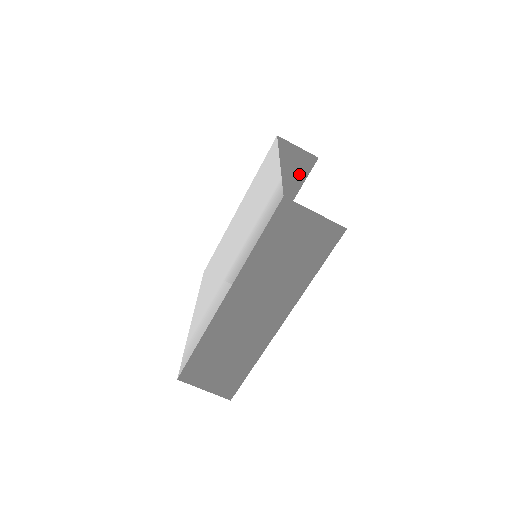
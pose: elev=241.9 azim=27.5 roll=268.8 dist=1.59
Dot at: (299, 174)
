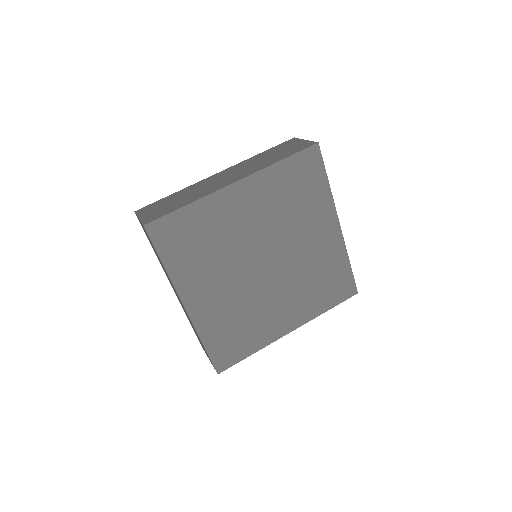
Dot at: occluded
